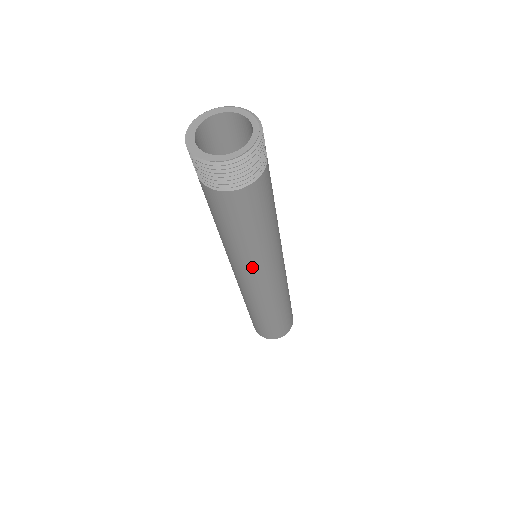
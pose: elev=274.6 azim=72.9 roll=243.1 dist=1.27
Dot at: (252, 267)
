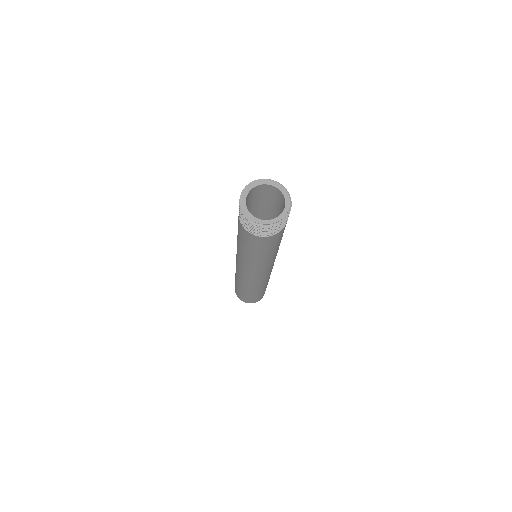
Dot at: (244, 264)
